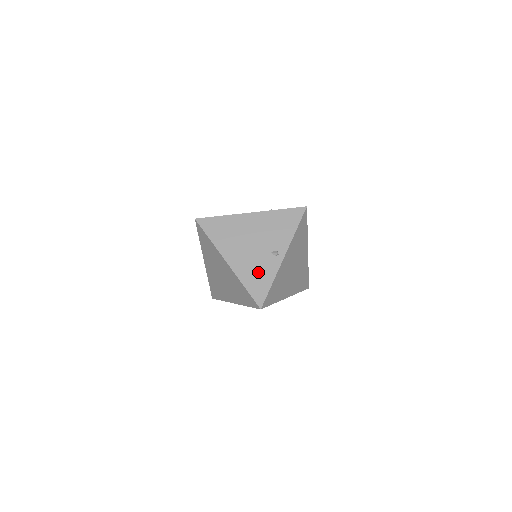
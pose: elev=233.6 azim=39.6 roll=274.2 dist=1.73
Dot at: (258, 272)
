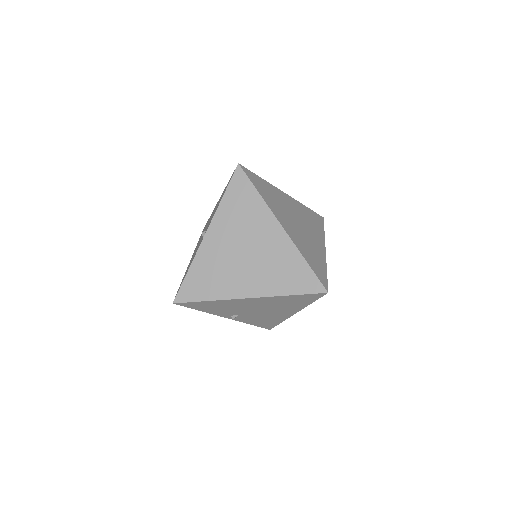
Dot at: occluded
